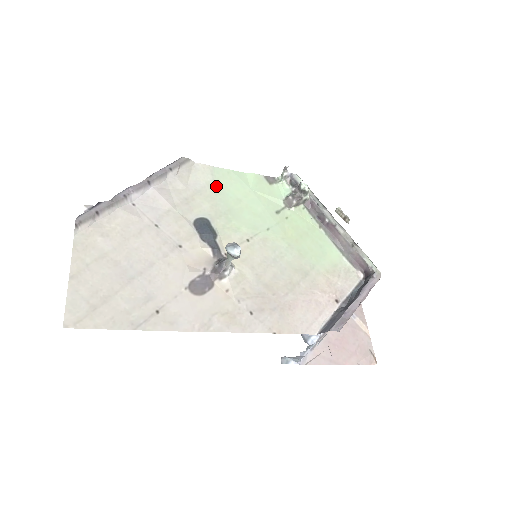
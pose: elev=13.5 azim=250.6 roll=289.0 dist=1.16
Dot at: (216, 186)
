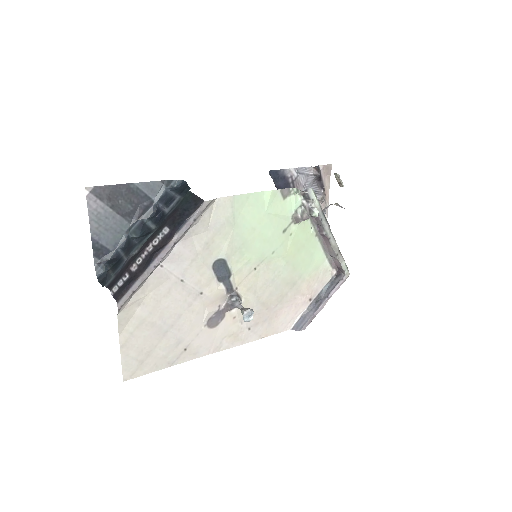
Dot at: (234, 219)
